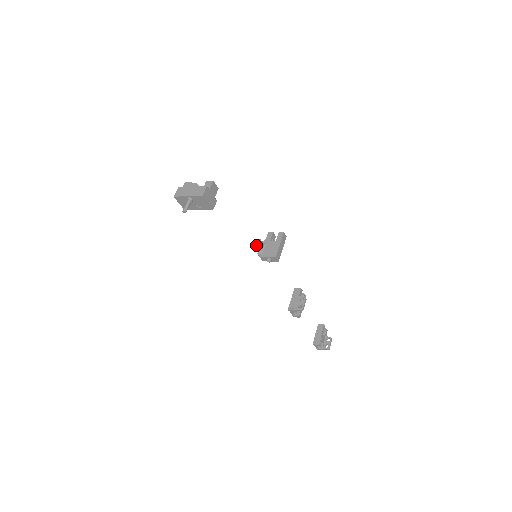
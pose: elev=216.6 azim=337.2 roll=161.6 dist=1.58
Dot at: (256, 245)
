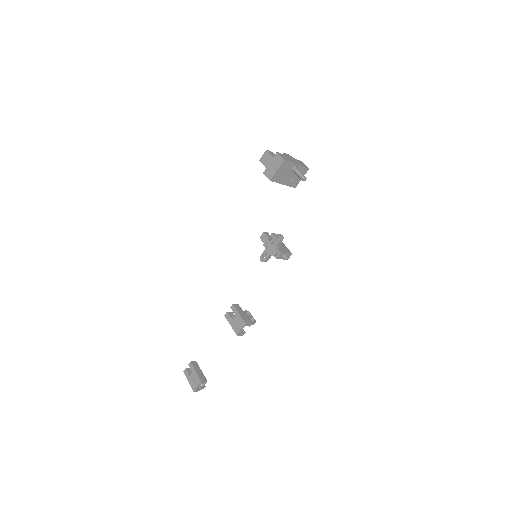
Dot at: (282, 239)
